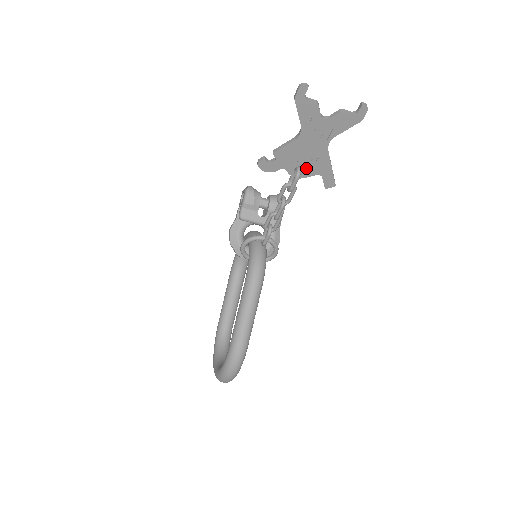
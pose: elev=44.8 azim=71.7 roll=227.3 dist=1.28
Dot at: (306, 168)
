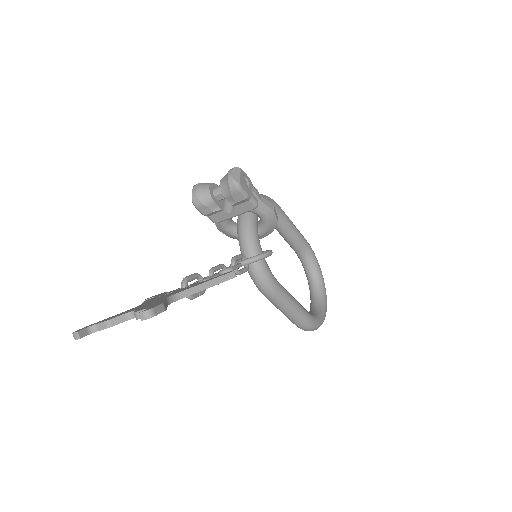
Dot at: occluded
